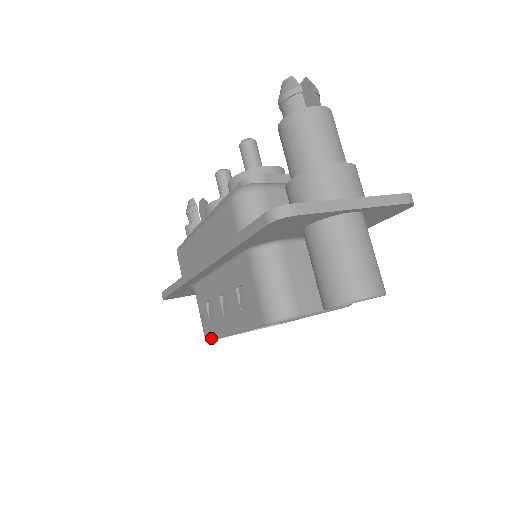
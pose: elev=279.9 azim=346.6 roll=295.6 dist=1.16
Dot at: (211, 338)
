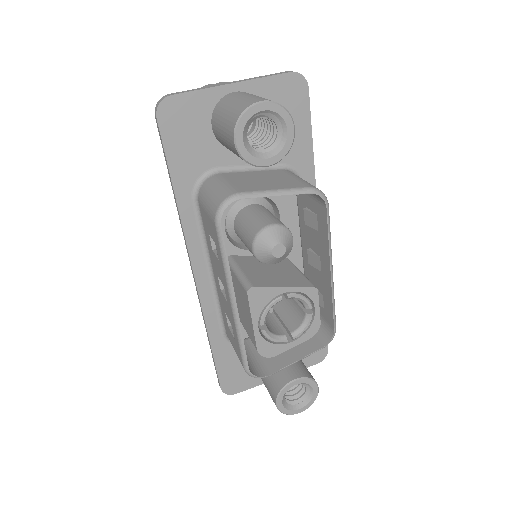
Dot at: (242, 356)
